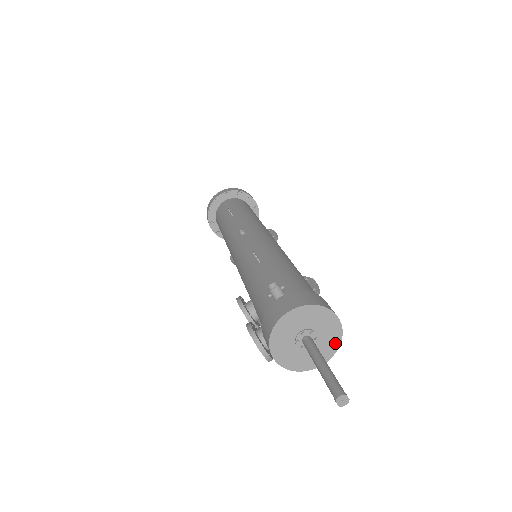
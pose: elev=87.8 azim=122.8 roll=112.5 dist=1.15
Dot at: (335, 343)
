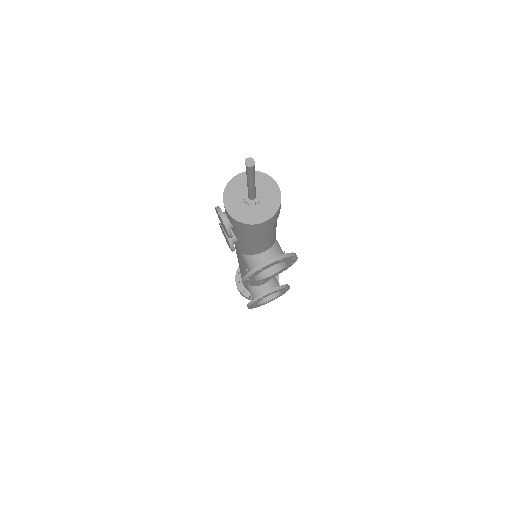
Dot at: (275, 205)
